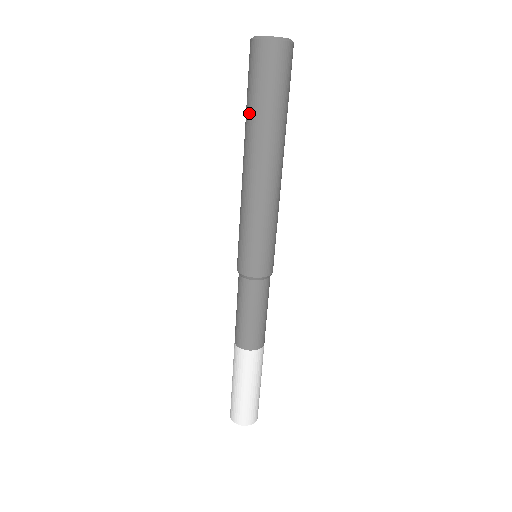
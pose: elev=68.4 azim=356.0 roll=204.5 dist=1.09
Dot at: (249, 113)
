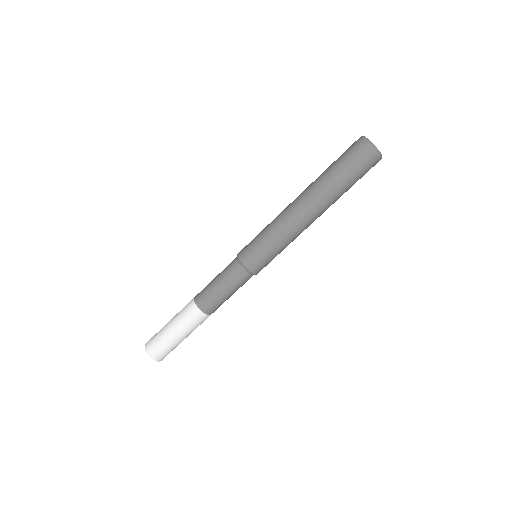
Dot at: (337, 183)
